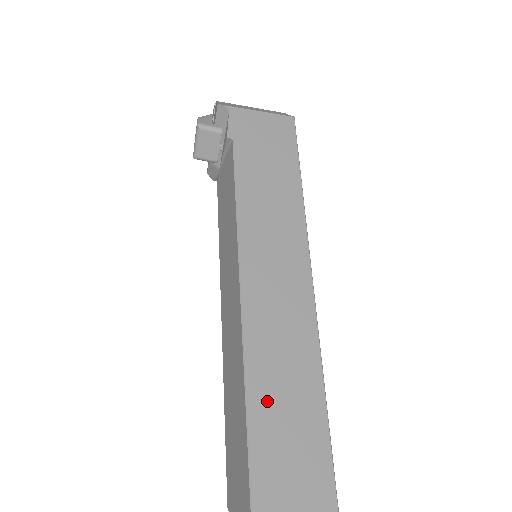
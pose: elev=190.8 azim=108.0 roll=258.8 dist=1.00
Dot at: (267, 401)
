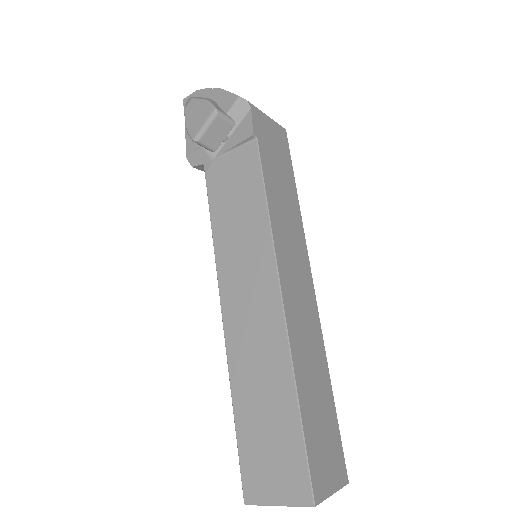
Dot at: (308, 395)
